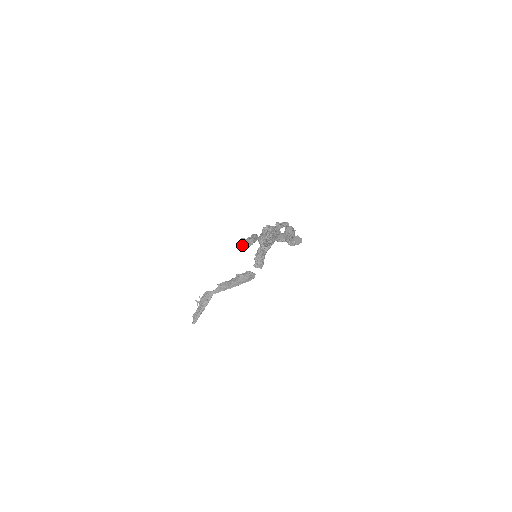
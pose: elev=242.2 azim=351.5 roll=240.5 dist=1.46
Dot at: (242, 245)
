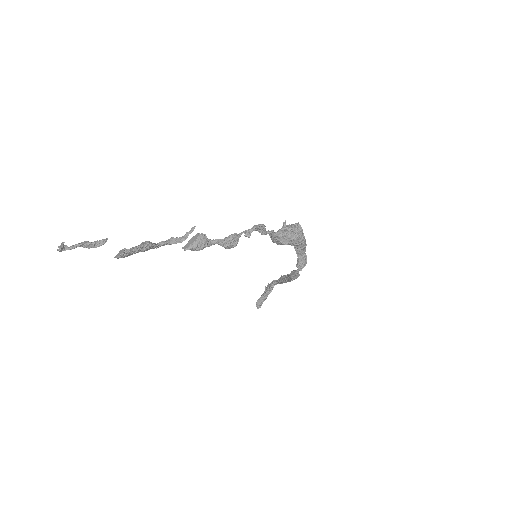
Dot at: (62, 249)
